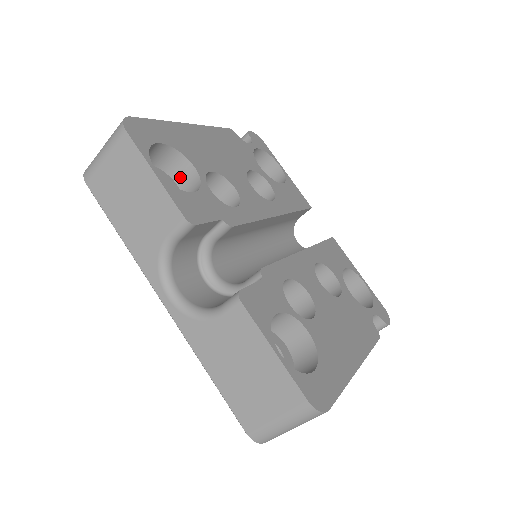
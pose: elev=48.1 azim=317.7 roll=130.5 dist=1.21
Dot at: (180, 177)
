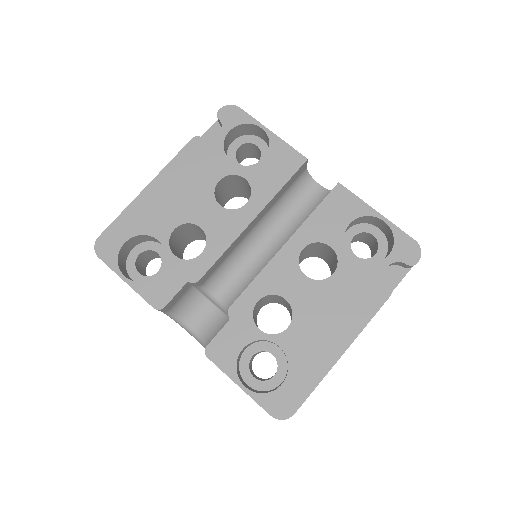
Dot at: (160, 243)
